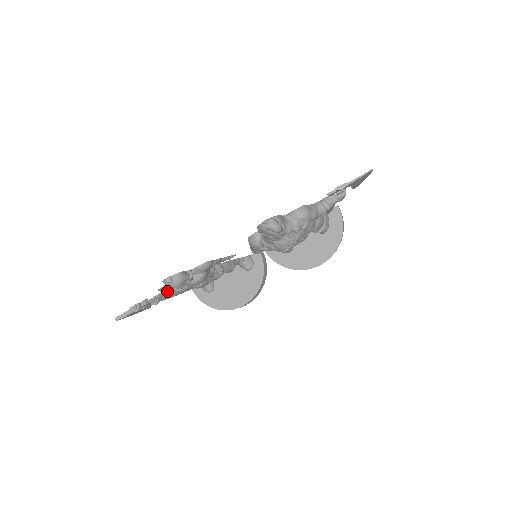
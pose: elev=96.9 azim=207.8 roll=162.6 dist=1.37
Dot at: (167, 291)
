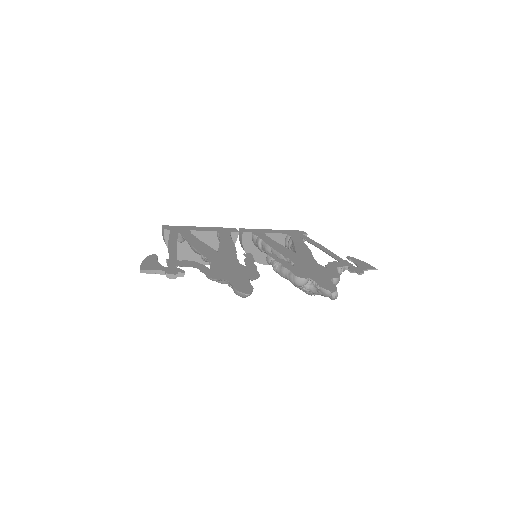
Dot at: (214, 280)
